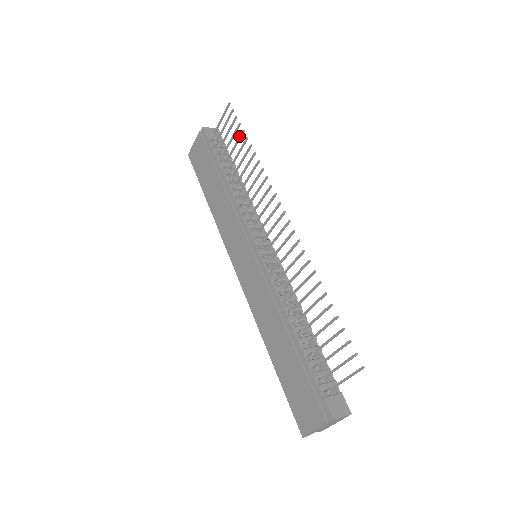
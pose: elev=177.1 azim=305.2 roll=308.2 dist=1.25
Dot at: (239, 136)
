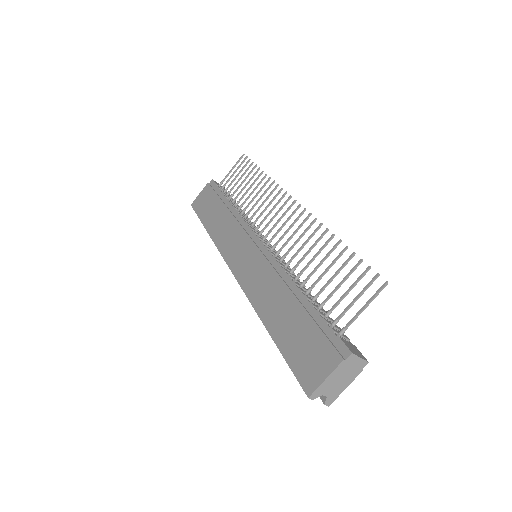
Dot at: (251, 170)
